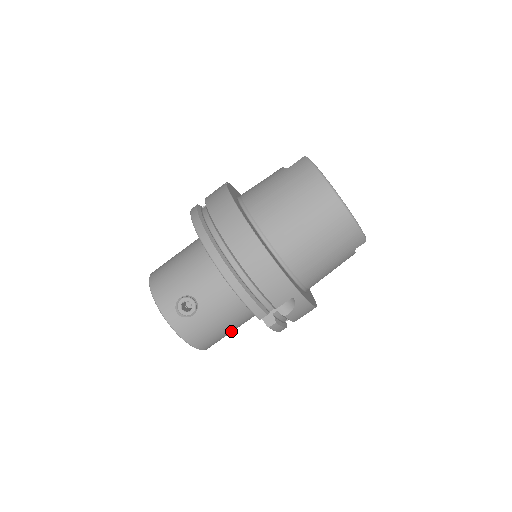
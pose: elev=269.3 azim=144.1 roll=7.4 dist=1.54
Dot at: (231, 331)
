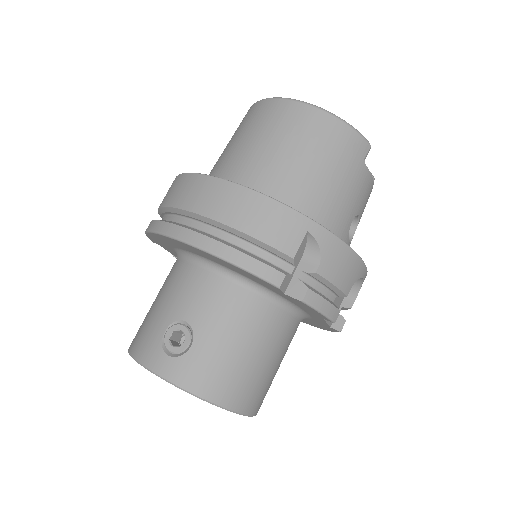
Dot at: (268, 364)
